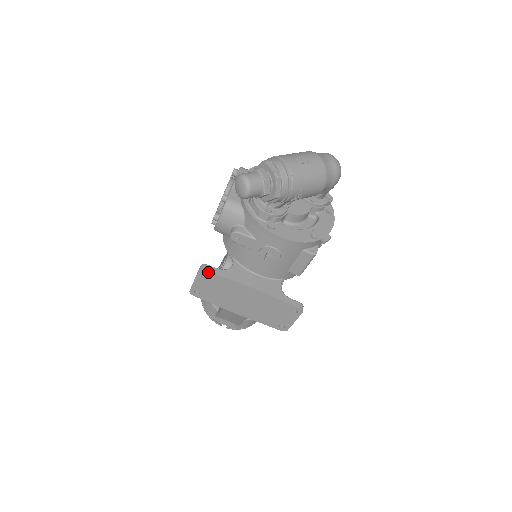
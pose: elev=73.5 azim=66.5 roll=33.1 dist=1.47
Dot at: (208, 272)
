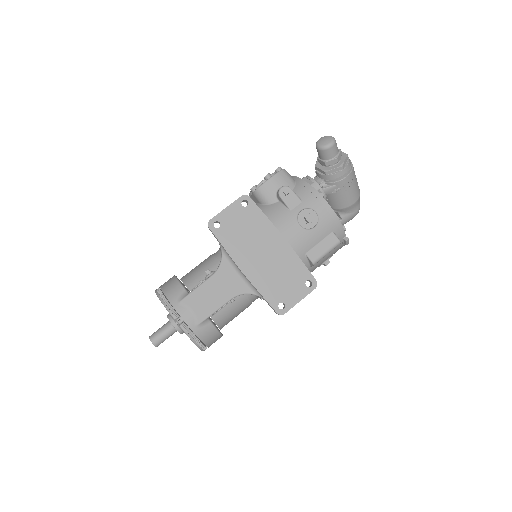
Dot at: (251, 201)
